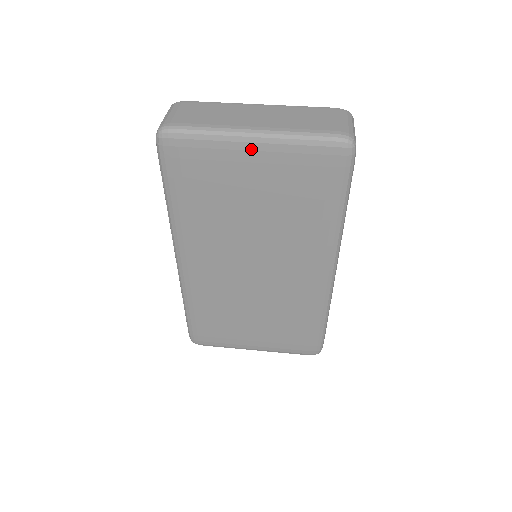
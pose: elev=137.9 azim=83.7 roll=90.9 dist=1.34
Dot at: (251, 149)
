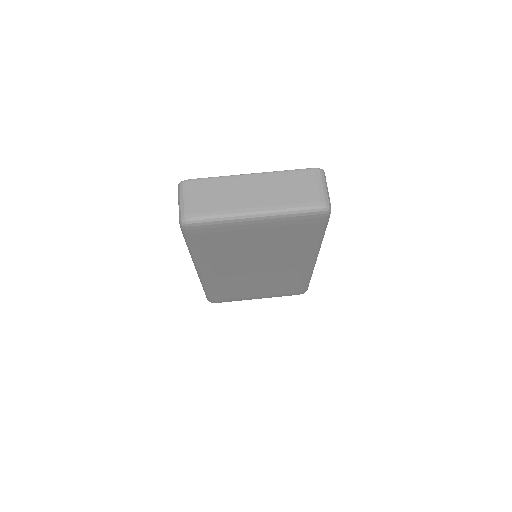
Dot at: (255, 223)
